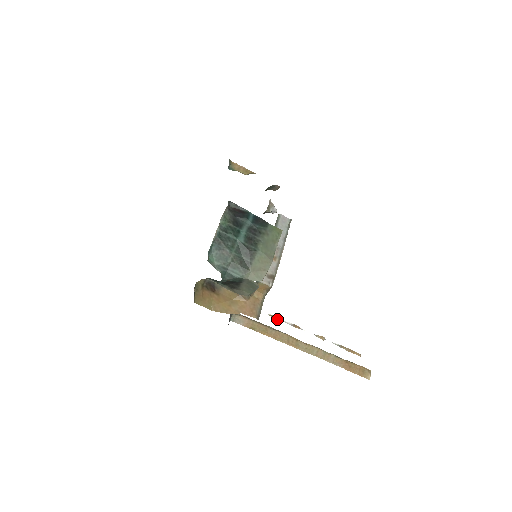
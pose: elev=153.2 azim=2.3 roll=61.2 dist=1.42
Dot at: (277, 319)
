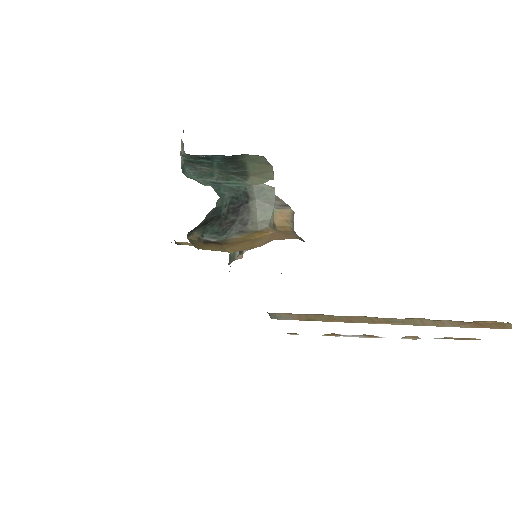
Dot at: (338, 335)
